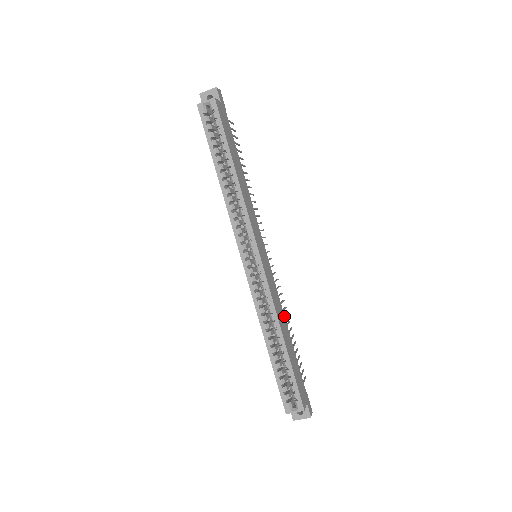
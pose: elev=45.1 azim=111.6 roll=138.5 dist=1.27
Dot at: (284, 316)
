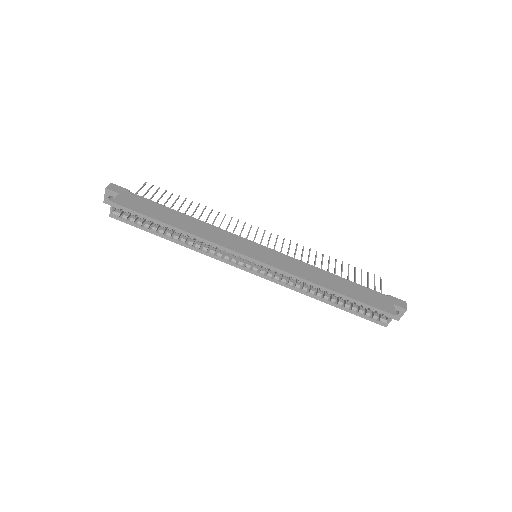
Dot at: (318, 268)
